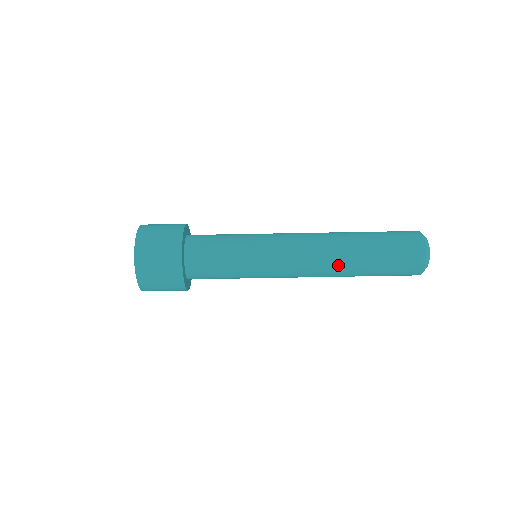
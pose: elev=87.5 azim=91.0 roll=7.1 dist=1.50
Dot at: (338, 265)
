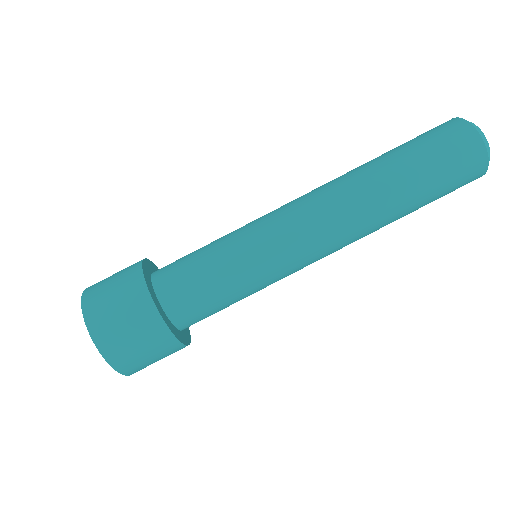
Dot at: (367, 203)
